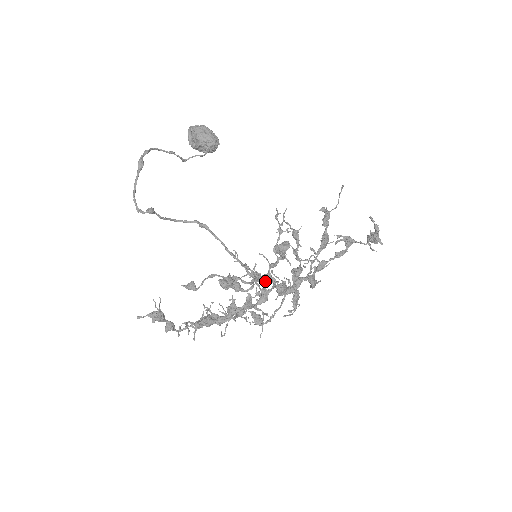
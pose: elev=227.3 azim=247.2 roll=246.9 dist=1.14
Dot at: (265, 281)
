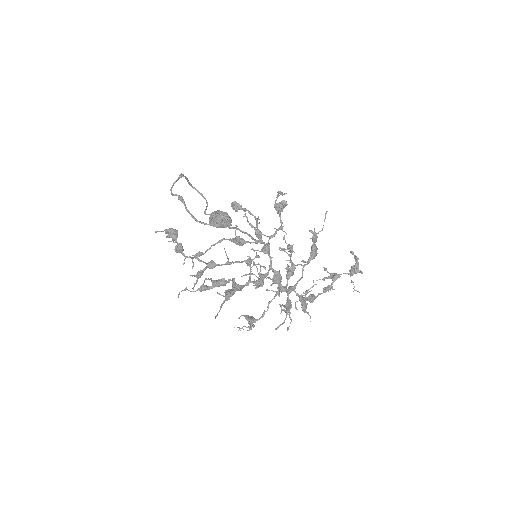
Dot at: (264, 249)
